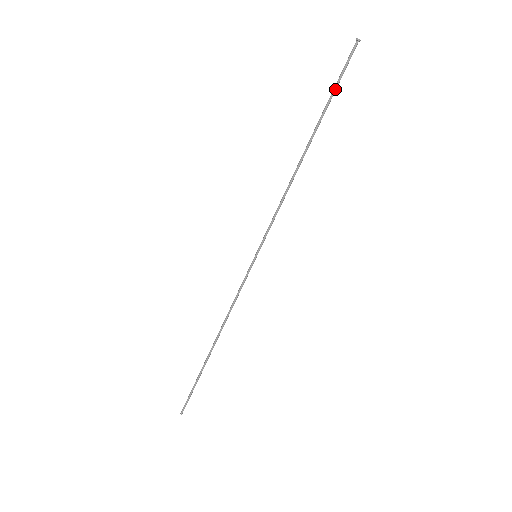
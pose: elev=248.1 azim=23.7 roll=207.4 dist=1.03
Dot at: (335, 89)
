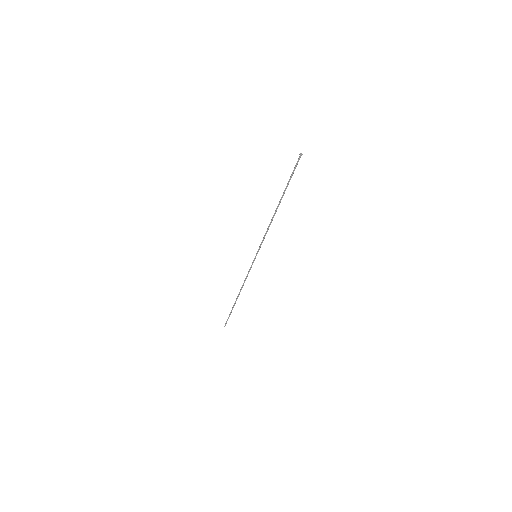
Dot at: occluded
